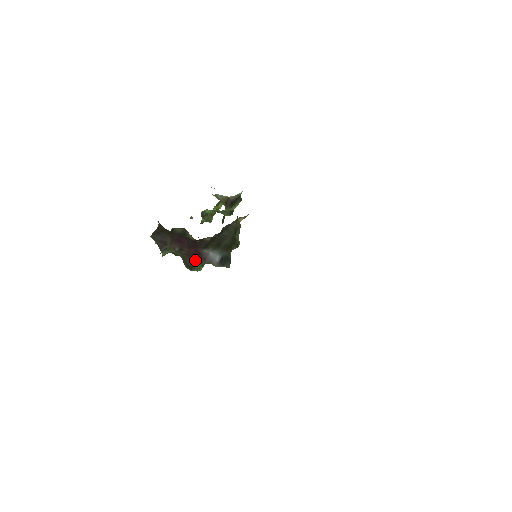
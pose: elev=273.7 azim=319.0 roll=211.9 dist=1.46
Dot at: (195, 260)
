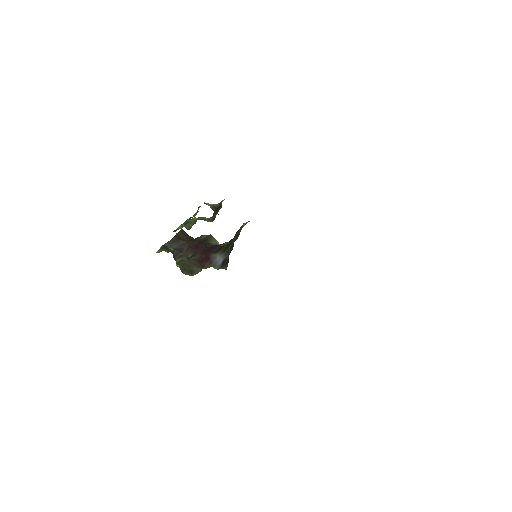
Dot at: (202, 264)
